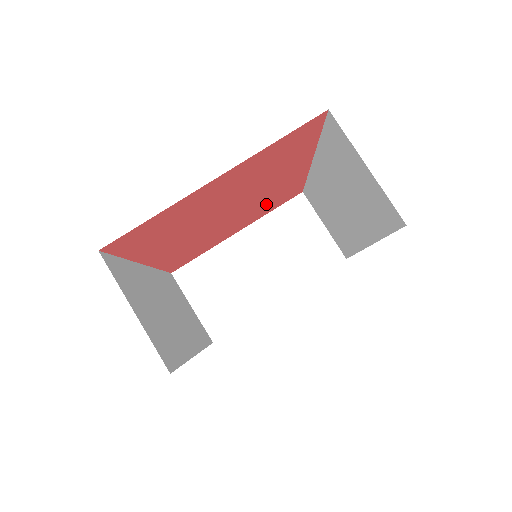
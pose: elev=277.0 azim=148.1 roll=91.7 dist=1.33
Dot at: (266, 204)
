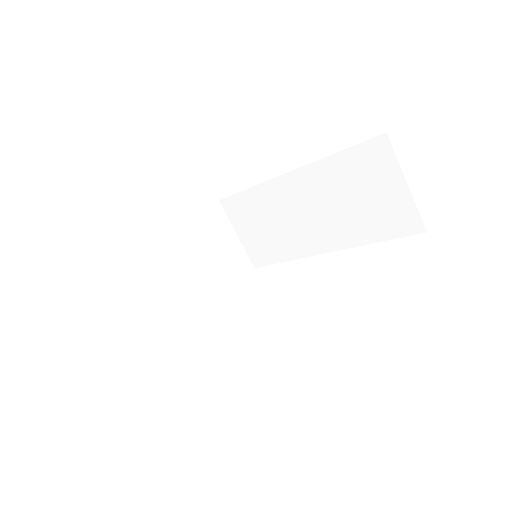
Dot at: occluded
